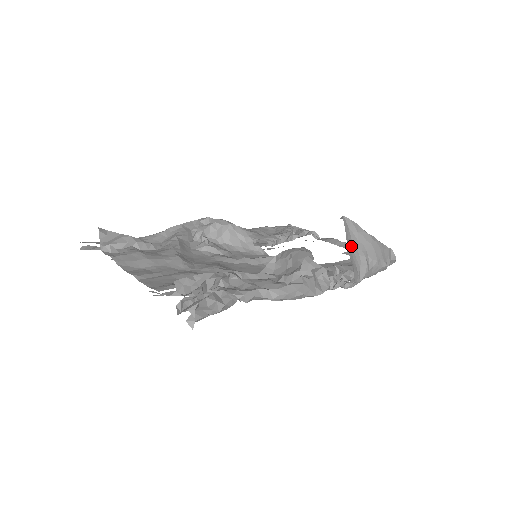
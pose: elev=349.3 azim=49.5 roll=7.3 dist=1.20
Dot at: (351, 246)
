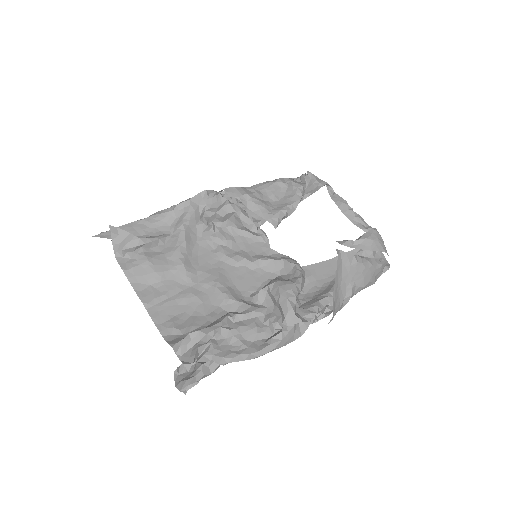
Dot at: (339, 282)
